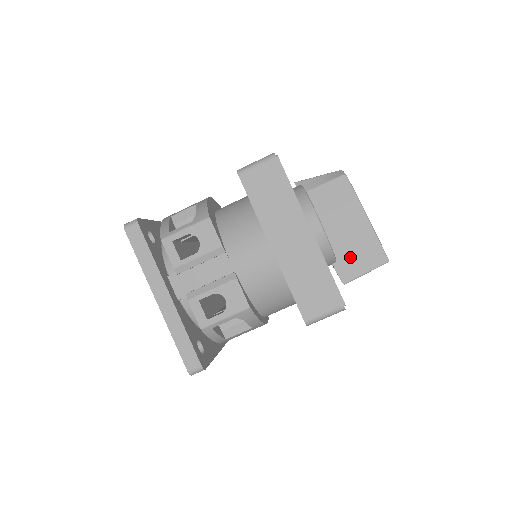
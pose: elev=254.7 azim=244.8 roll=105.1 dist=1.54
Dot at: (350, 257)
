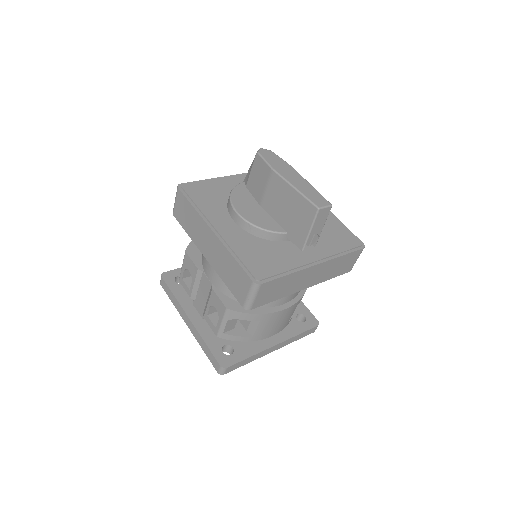
Dot at: (292, 223)
